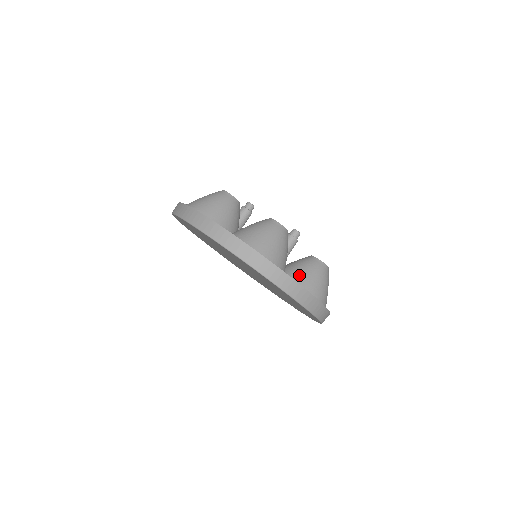
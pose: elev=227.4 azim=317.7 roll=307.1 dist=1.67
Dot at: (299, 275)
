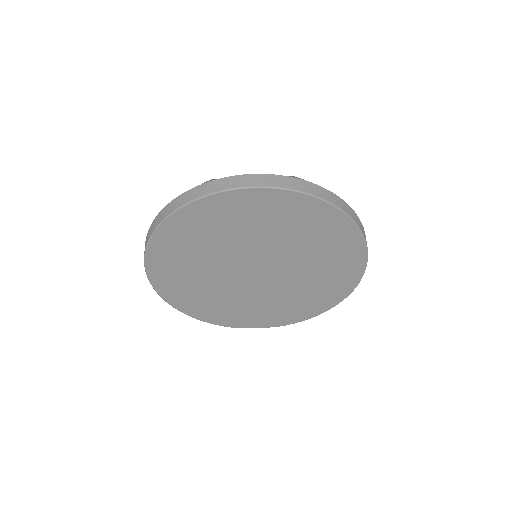
Dot at: occluded
